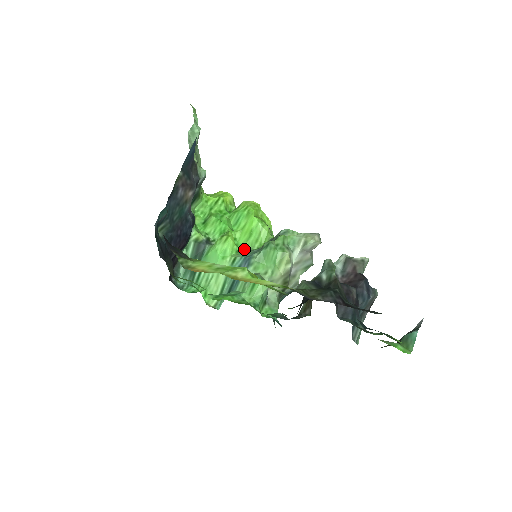
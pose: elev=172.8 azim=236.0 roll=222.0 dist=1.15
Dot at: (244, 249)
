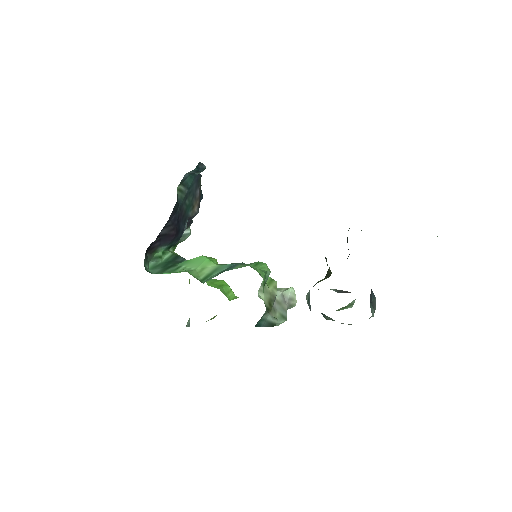
Dot at: occluded
